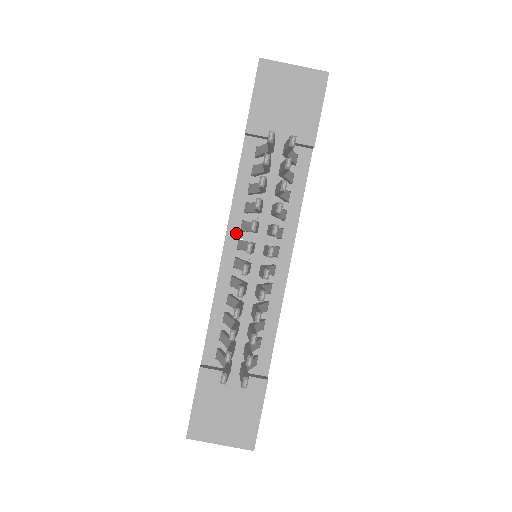
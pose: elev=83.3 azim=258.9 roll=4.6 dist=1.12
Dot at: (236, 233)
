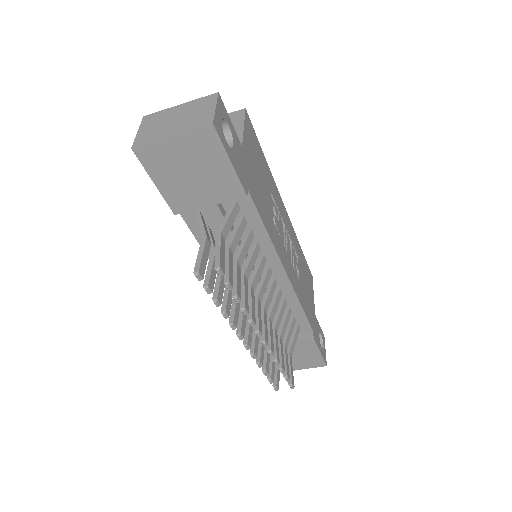
Dot at: occluded
